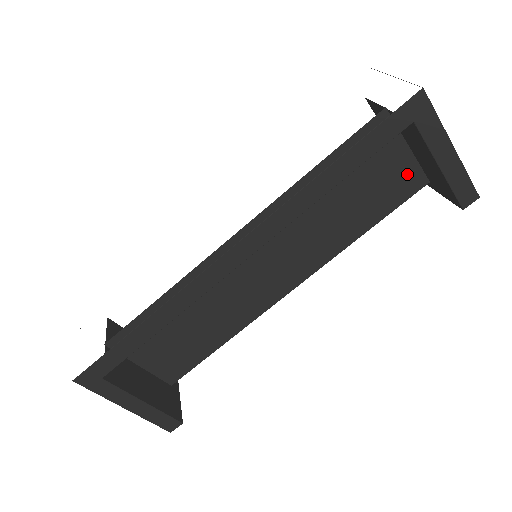
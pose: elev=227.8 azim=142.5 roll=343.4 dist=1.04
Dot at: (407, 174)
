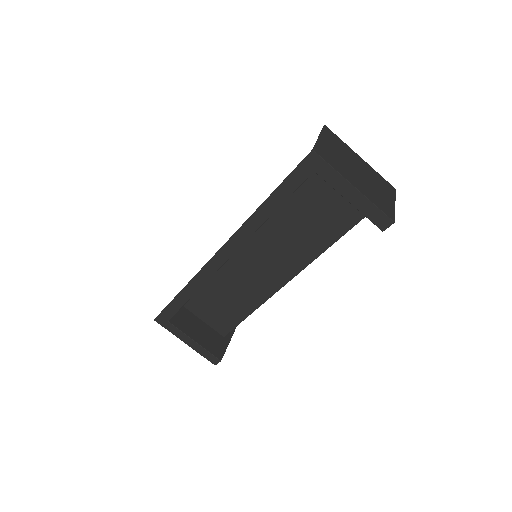
Dot at: occluded
